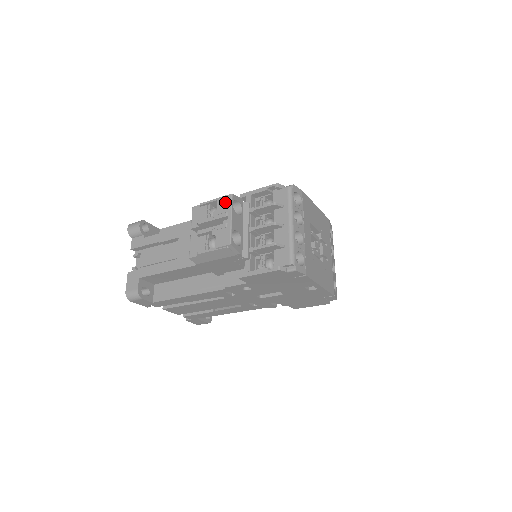
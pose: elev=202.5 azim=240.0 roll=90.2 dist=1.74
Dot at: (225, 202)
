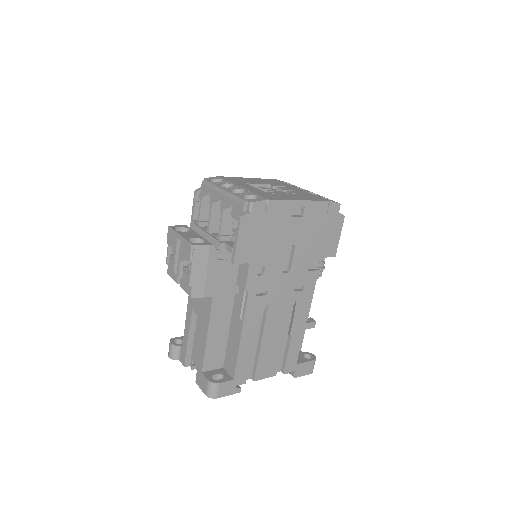
Dot at: (170, 236)
